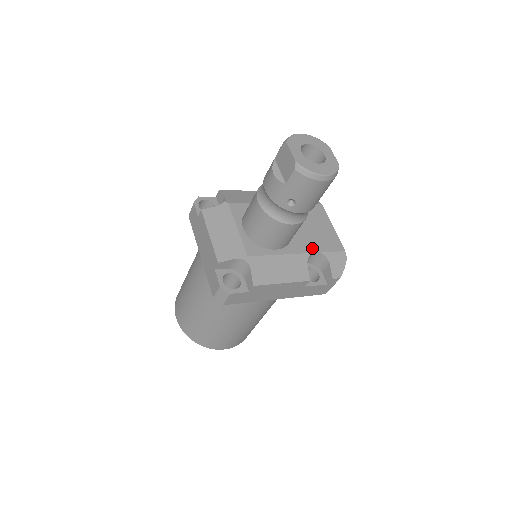
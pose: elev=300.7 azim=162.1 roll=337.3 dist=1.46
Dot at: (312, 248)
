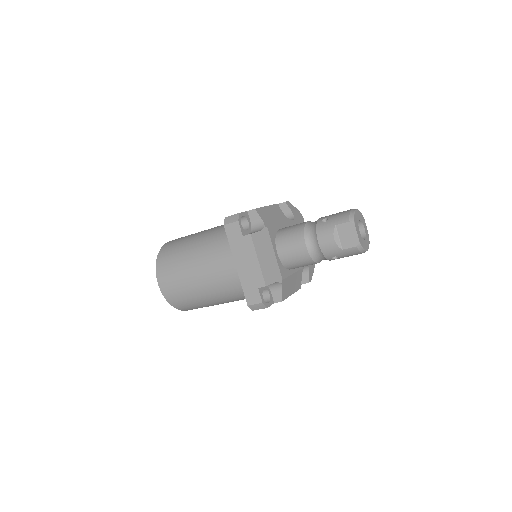
Dot at: occluded
